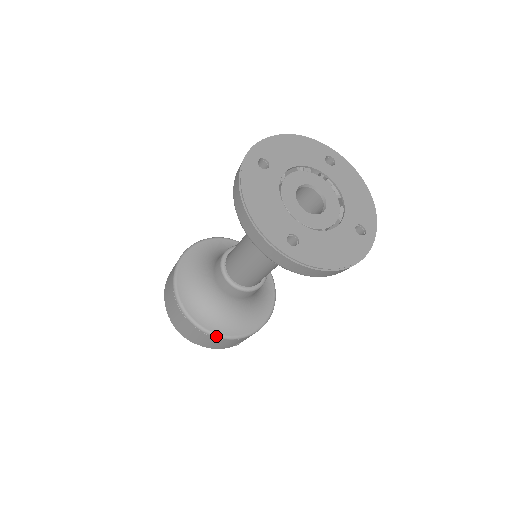
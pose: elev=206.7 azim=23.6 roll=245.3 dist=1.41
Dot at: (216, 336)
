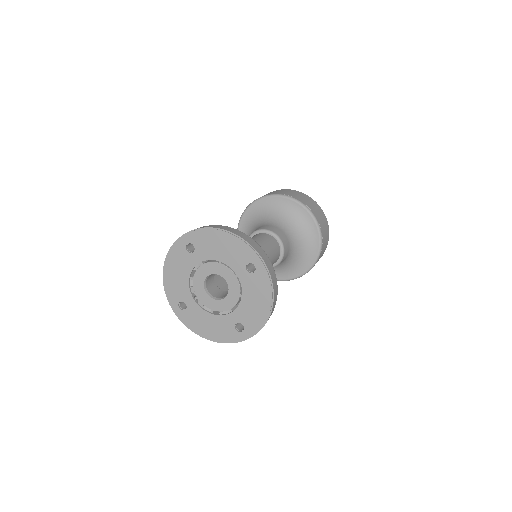
Dot at: occluded
